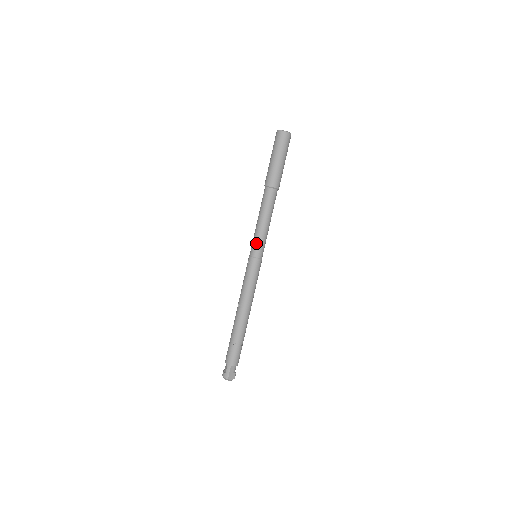
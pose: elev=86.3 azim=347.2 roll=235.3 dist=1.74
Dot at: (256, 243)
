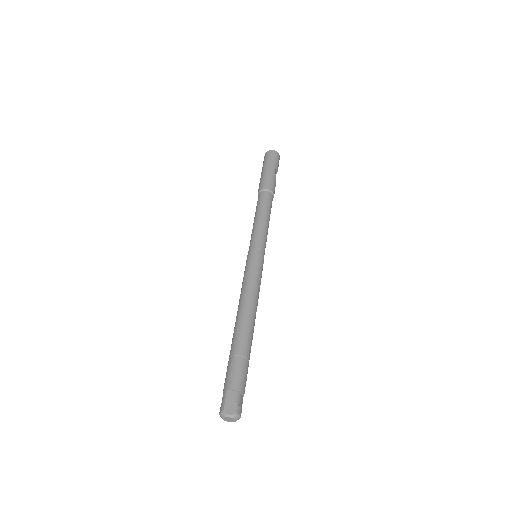
Dot at: (251, 240)
